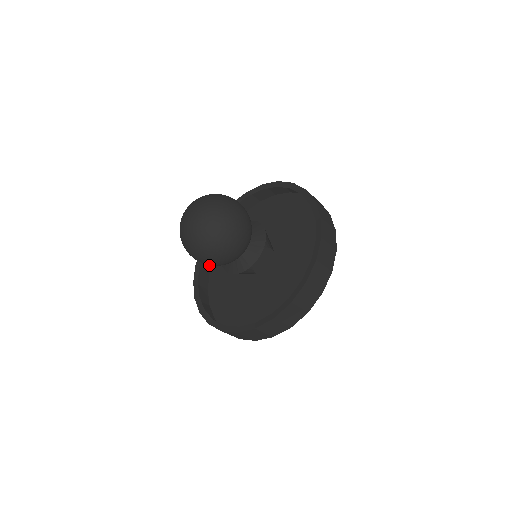
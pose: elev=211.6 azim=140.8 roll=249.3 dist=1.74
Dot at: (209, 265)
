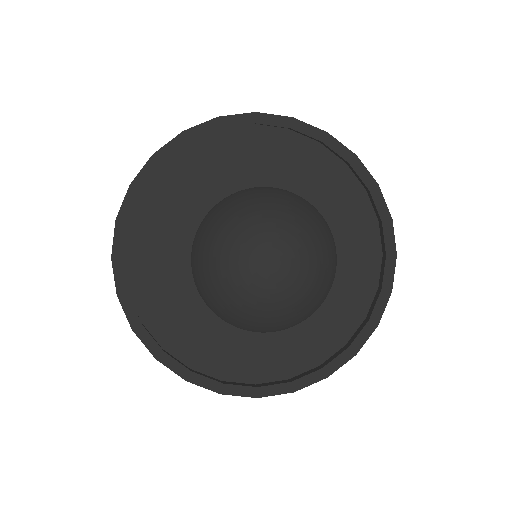
Dot at: occluded
